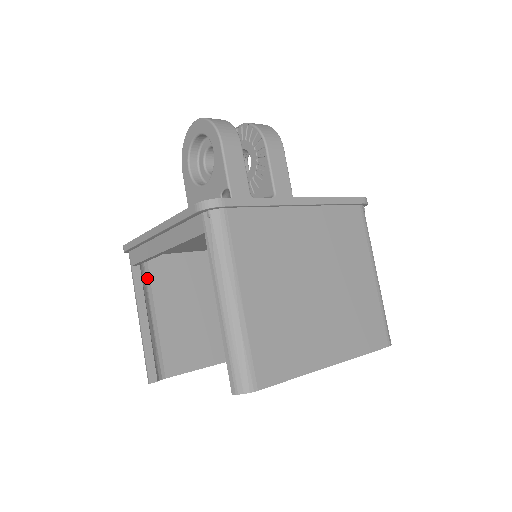
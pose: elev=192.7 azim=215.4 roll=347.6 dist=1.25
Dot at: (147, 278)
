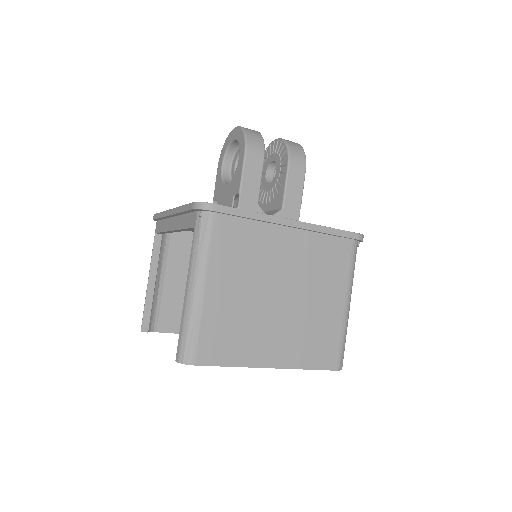
Dot at: (166, 246)
